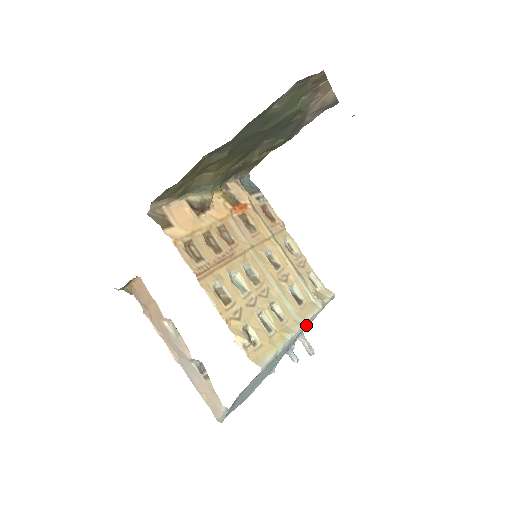
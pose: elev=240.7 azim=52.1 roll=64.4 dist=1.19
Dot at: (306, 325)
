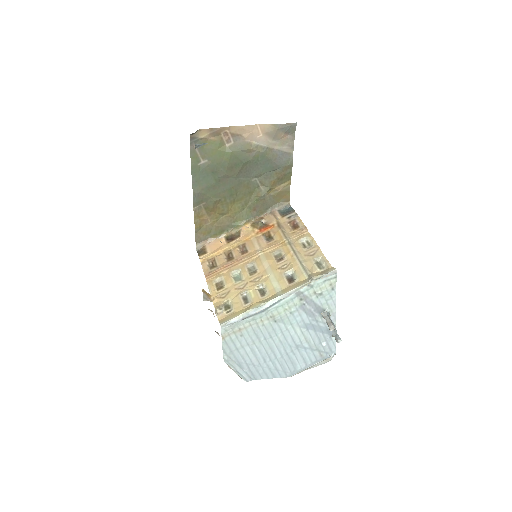
Dot at: (285, 297)
